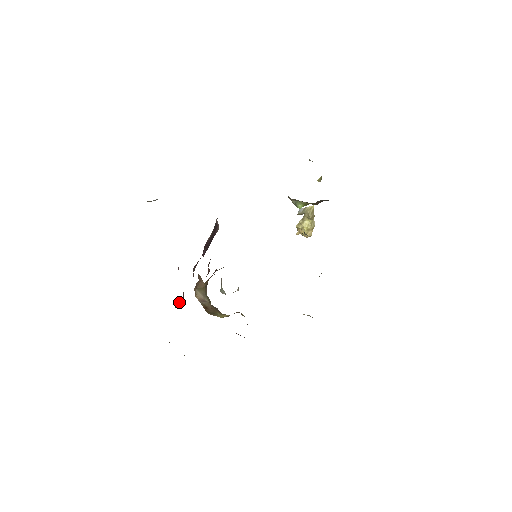
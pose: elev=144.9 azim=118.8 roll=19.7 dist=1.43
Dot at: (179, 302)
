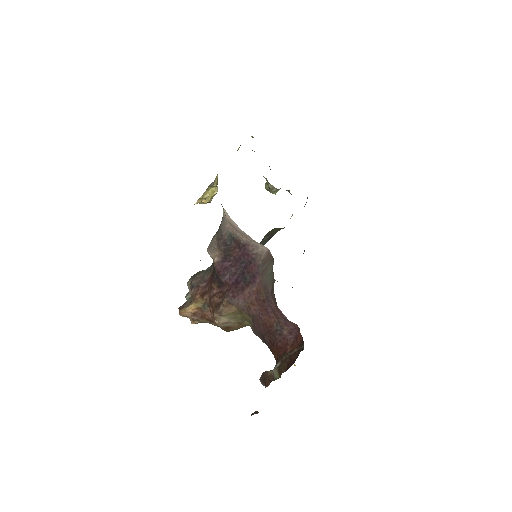
Dot at: (290, 344)
